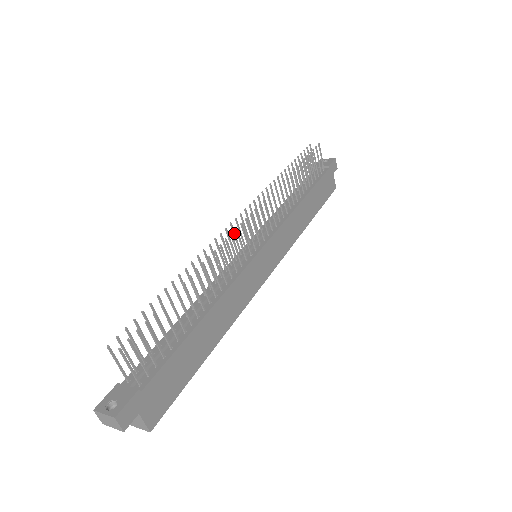
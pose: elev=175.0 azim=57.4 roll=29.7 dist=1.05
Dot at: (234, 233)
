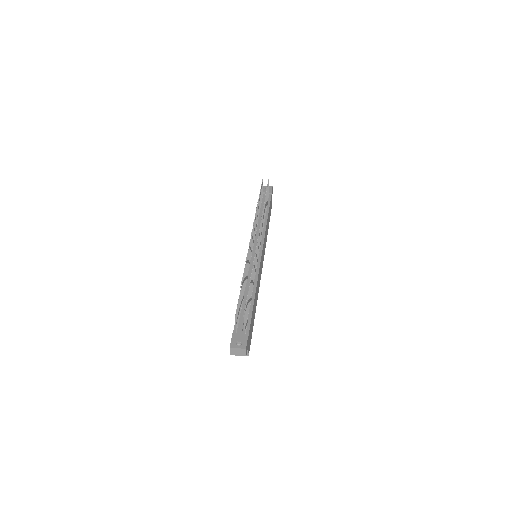
Dot at: occluded
